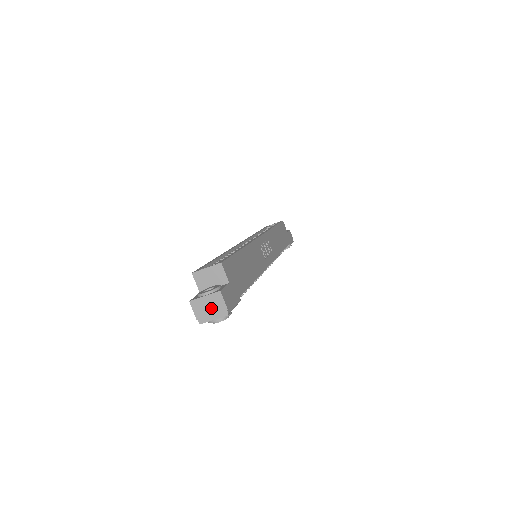
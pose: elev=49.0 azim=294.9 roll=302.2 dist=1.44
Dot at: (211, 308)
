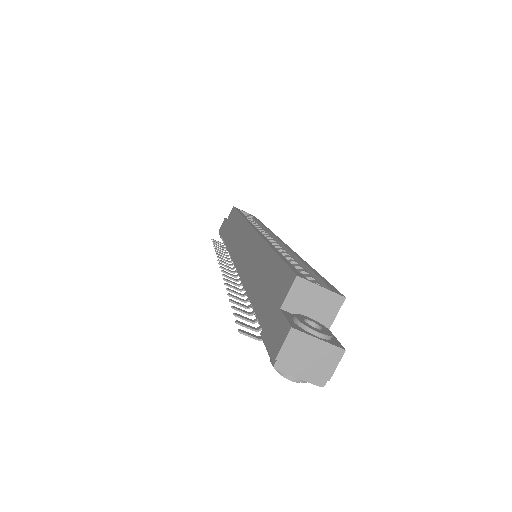
Dot at: (311, 361)
